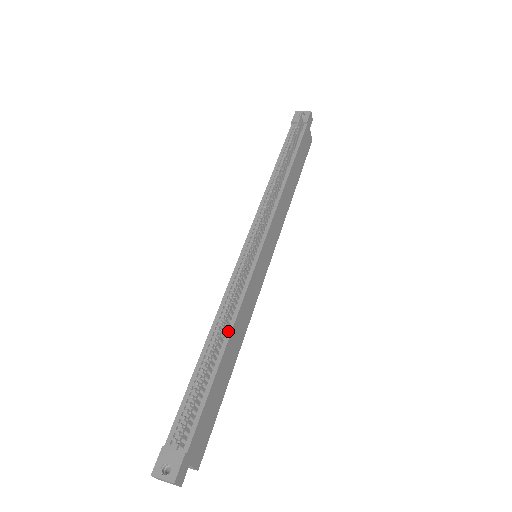
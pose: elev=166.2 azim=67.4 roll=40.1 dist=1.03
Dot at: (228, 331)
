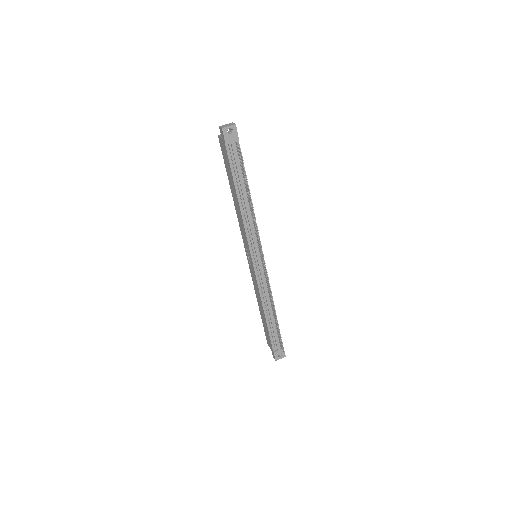
Dot at: occluded
